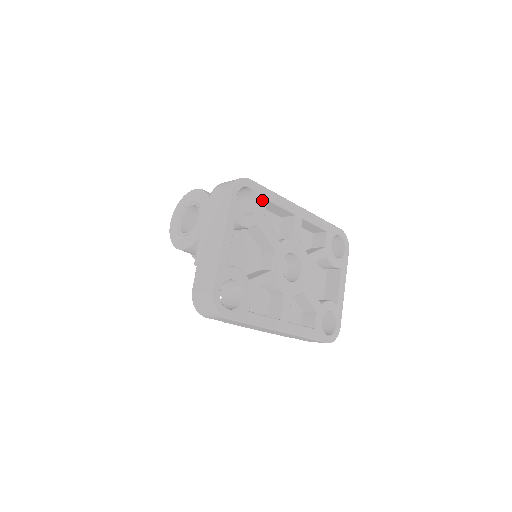
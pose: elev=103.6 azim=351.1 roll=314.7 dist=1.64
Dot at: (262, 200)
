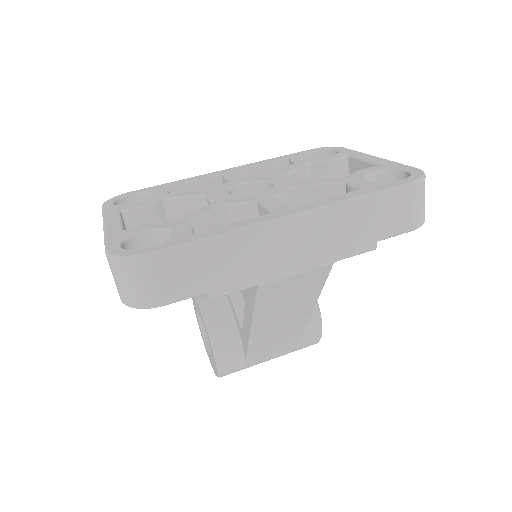
Dot at: (156, 190)
